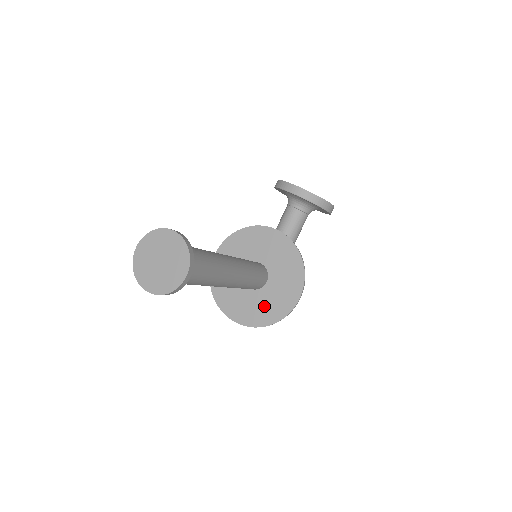
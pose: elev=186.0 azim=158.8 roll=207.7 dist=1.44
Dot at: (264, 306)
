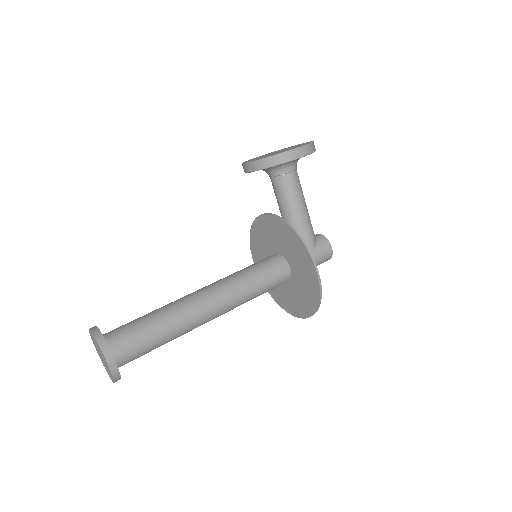
Dot at: (303, 293)
